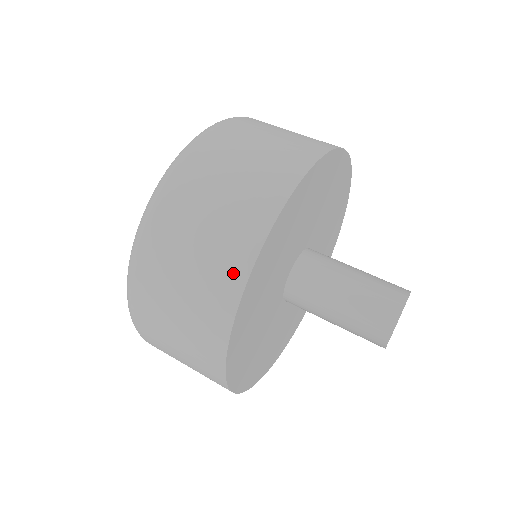
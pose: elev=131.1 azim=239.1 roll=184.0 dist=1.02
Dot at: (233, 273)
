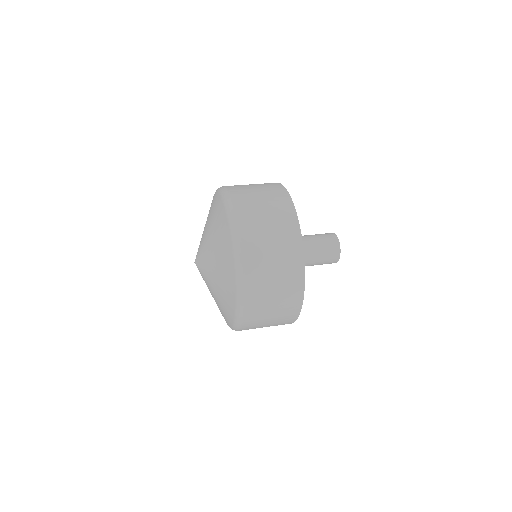
Dot at: (290, 217)
